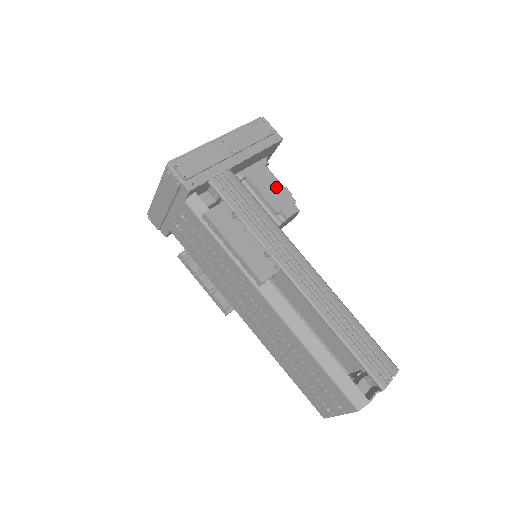
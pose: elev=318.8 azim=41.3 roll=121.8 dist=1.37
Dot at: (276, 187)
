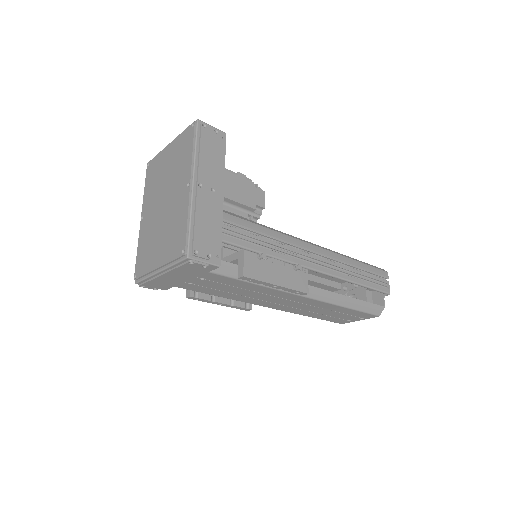
Dot at: (239, 183)
